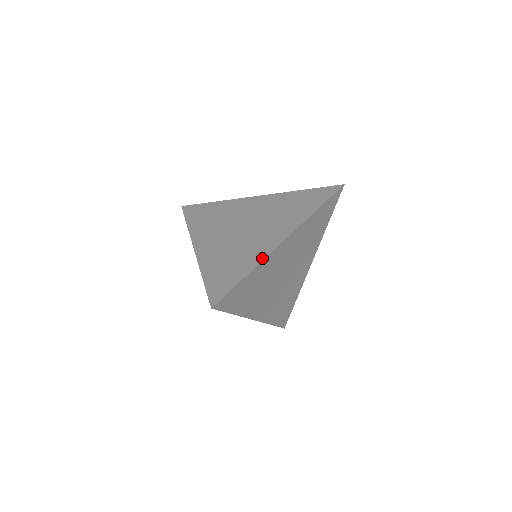
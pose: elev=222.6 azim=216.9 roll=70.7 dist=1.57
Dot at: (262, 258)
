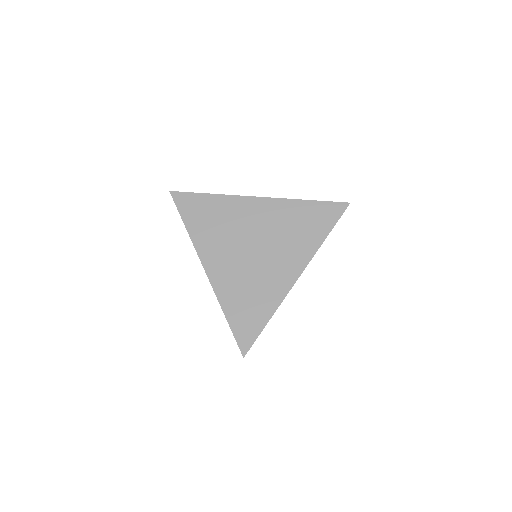
Dot at: (280, 300)
